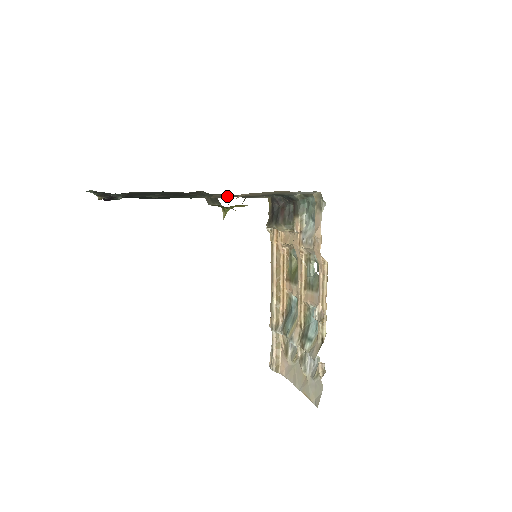
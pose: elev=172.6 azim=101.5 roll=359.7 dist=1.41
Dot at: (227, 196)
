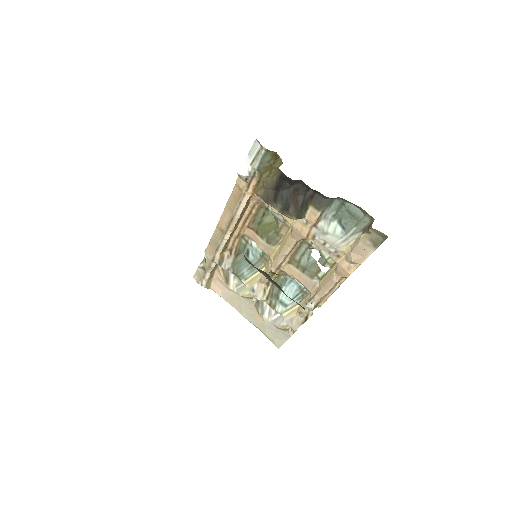
Dot at: occluded
